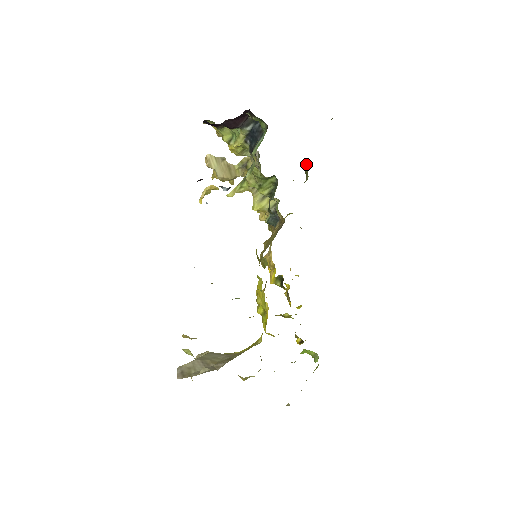
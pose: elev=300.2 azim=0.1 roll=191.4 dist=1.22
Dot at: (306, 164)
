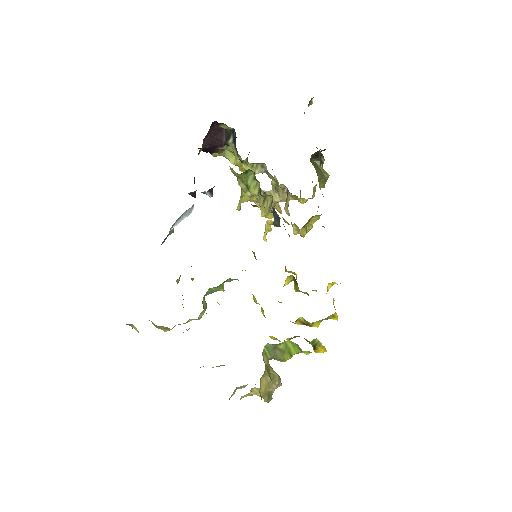
Dot at: (318, 162)
